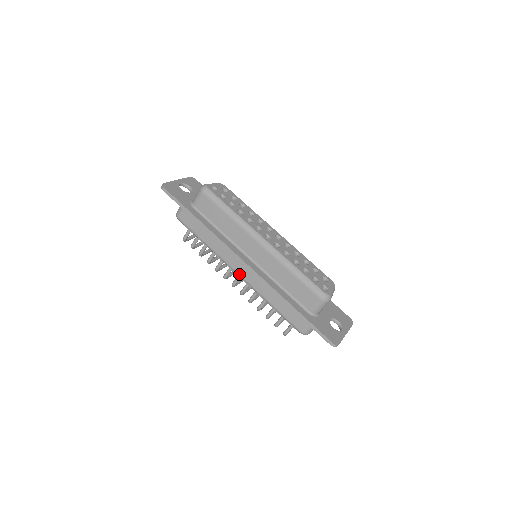
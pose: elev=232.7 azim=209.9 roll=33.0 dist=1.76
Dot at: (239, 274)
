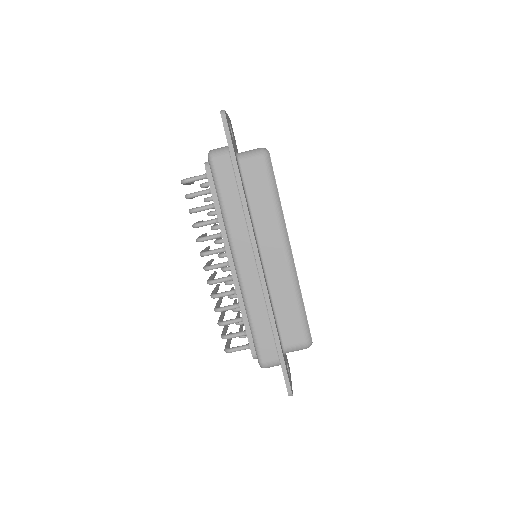
Dot at: (239, 267)
